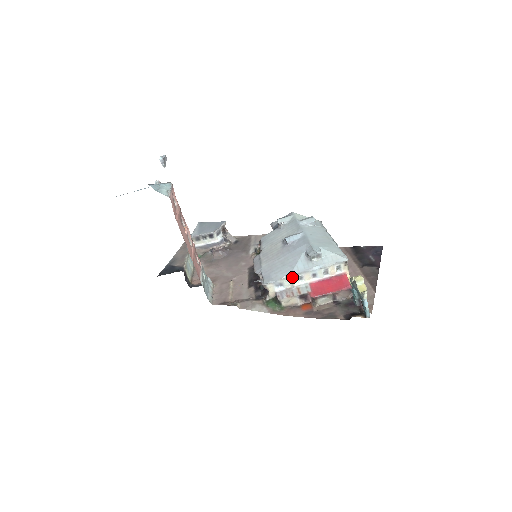
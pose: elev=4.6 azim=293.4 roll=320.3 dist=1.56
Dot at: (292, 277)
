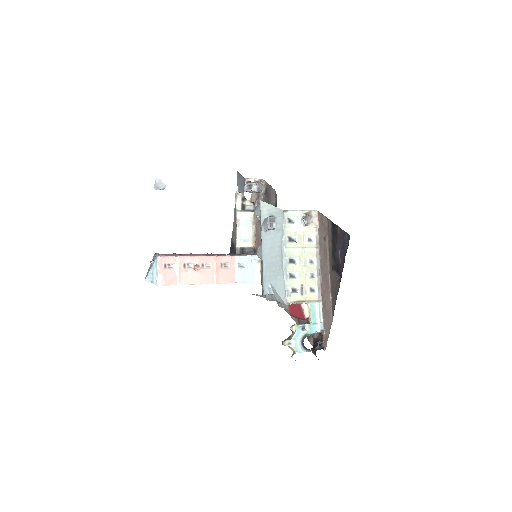
Dot at: occluded
